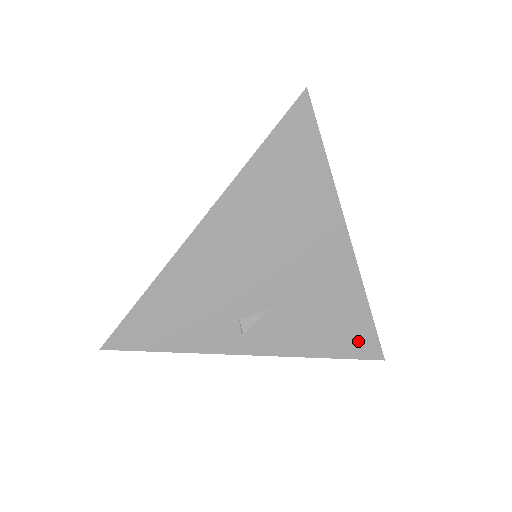
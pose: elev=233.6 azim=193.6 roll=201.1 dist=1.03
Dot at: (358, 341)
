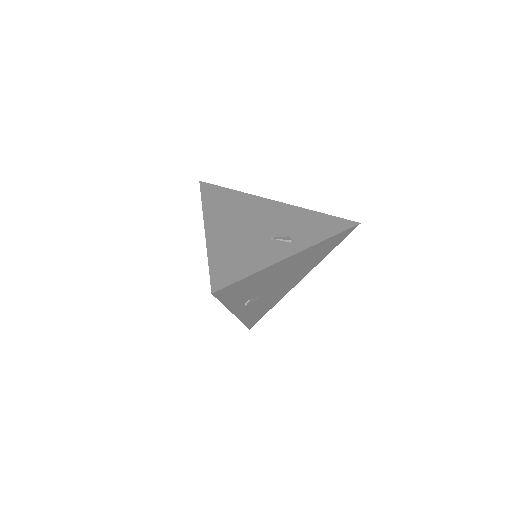
Dot at: (256, 319)
